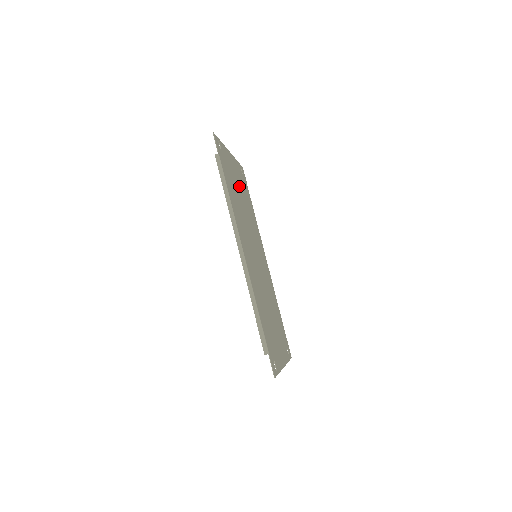
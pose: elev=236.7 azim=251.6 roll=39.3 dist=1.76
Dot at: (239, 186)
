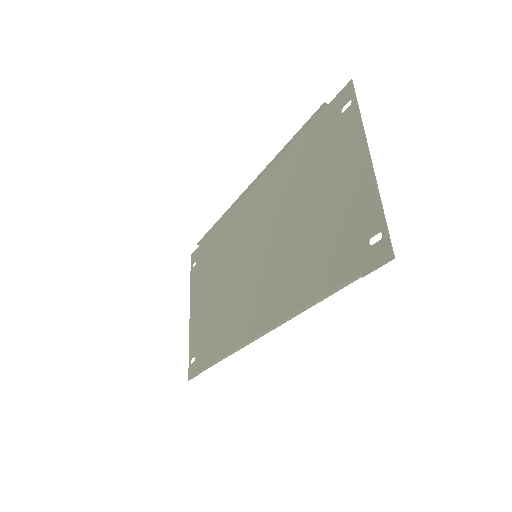
Dot at: (324, 190)
